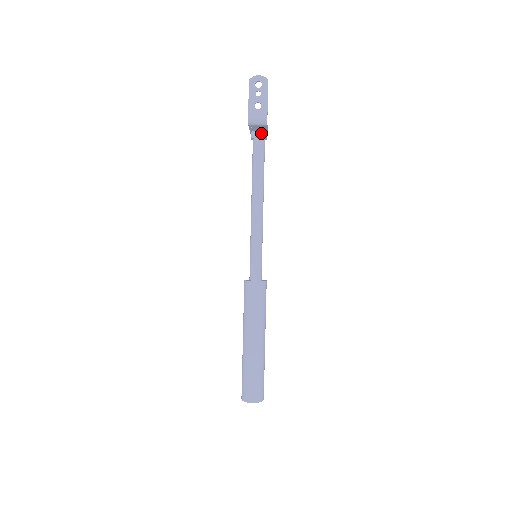
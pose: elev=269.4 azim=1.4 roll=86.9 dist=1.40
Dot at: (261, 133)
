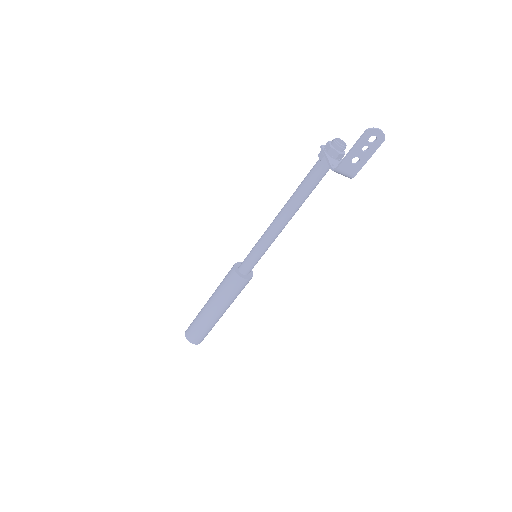
Dot at: occluded
